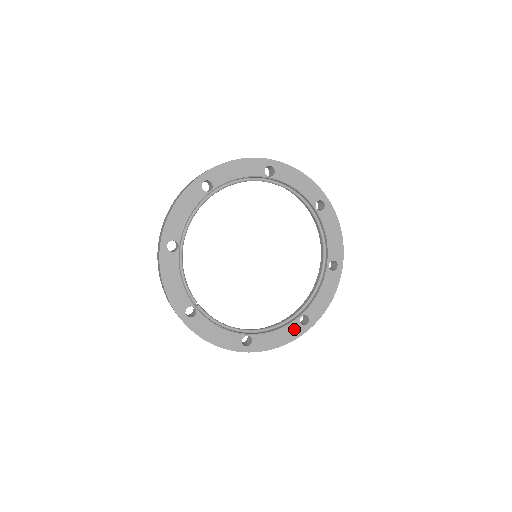
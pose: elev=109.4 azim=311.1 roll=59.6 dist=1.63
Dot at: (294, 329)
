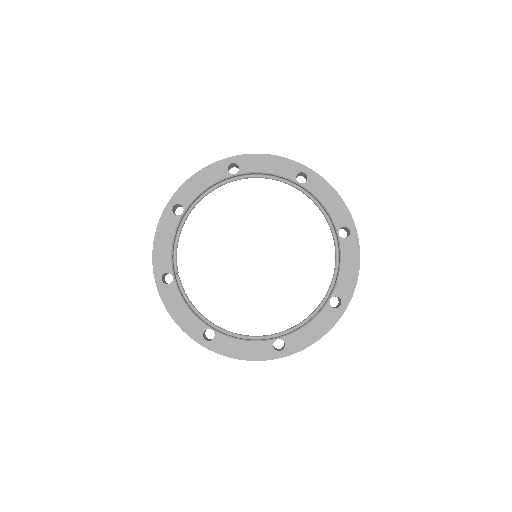
Dot at: (264, 349)
